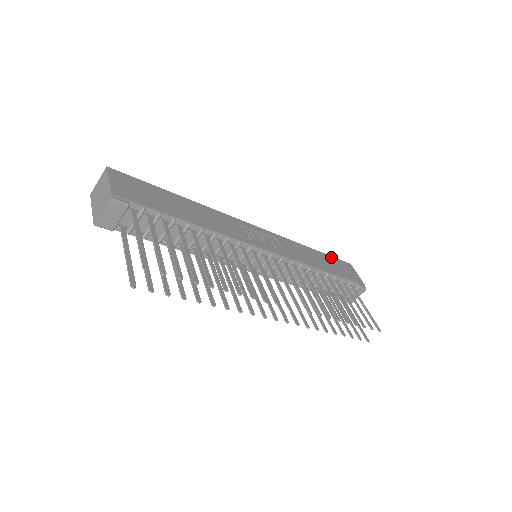
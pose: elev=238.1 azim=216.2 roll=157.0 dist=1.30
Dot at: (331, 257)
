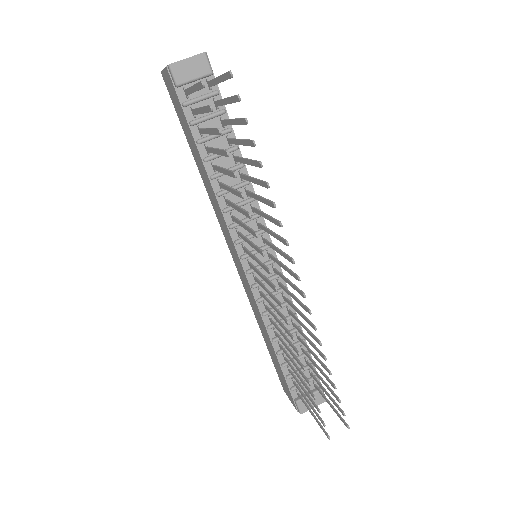
Dot at: occluded
